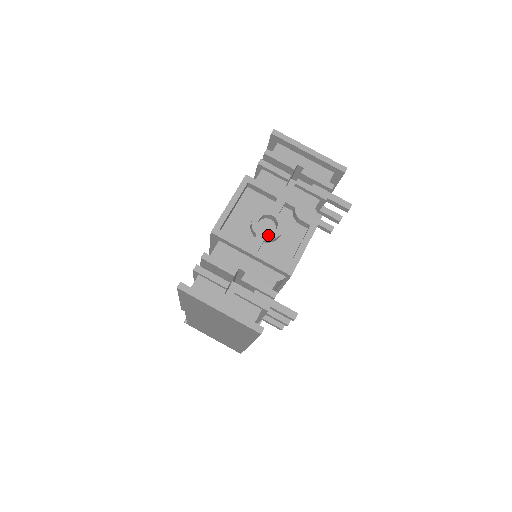
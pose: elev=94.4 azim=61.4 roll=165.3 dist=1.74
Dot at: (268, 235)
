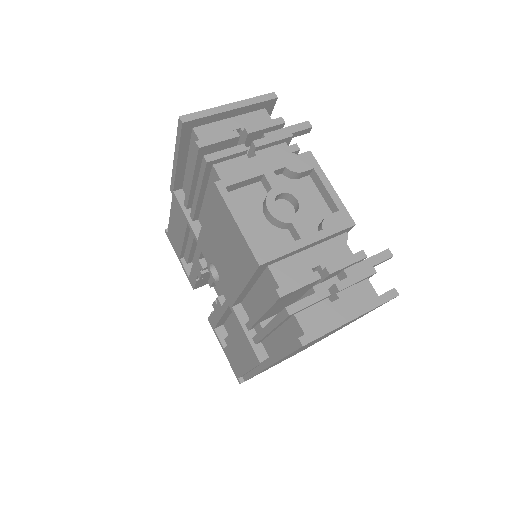
Dot at: (299, 213)
